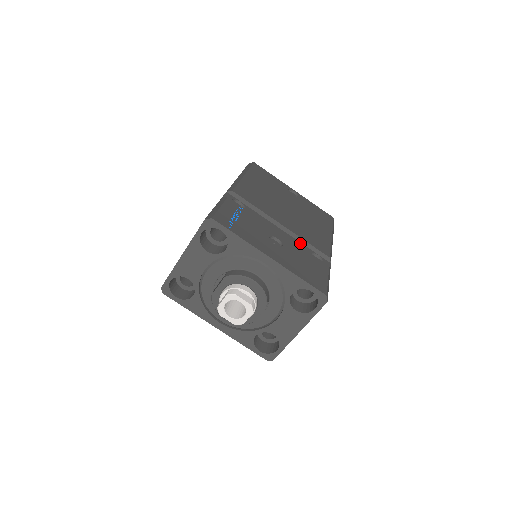
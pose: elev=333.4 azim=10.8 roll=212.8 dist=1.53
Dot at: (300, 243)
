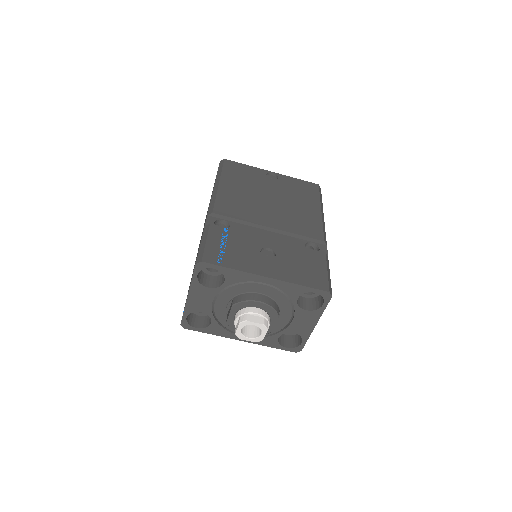
Dot at: (292, 238)
